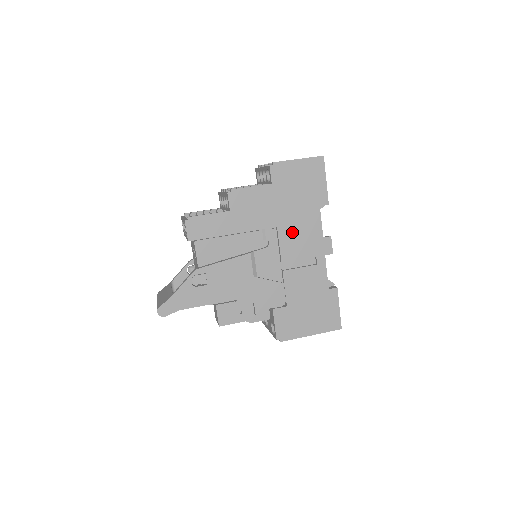
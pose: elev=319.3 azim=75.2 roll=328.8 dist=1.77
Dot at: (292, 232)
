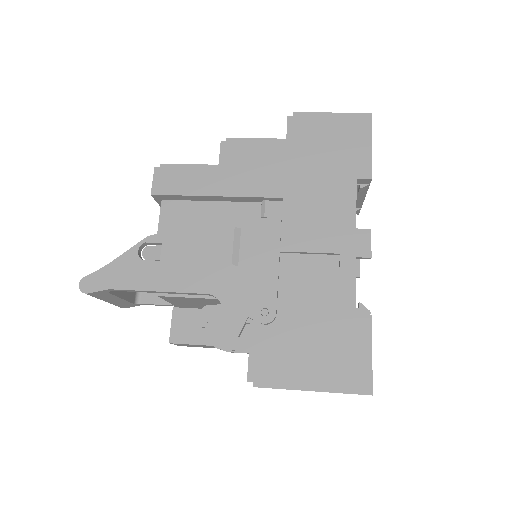
Dot at: (305, 209)
